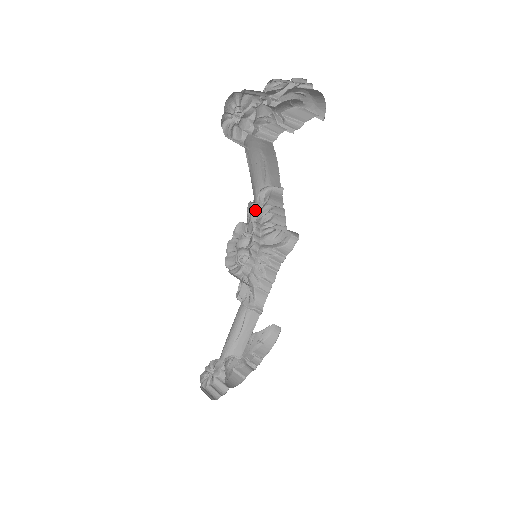
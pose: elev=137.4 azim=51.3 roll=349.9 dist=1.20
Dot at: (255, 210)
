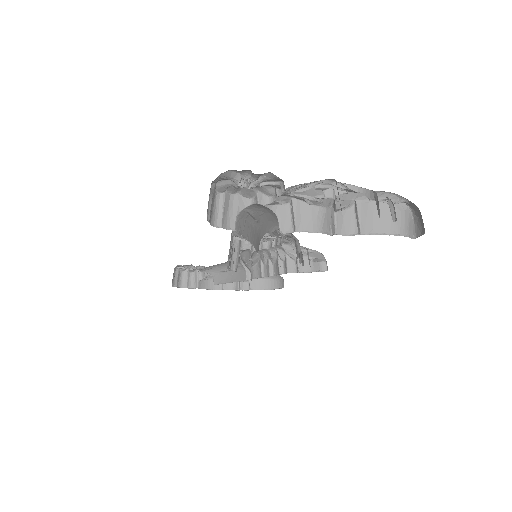
Dot at: (274, 231)
